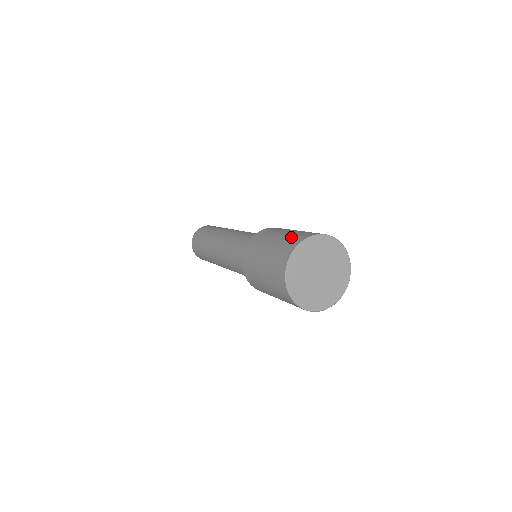
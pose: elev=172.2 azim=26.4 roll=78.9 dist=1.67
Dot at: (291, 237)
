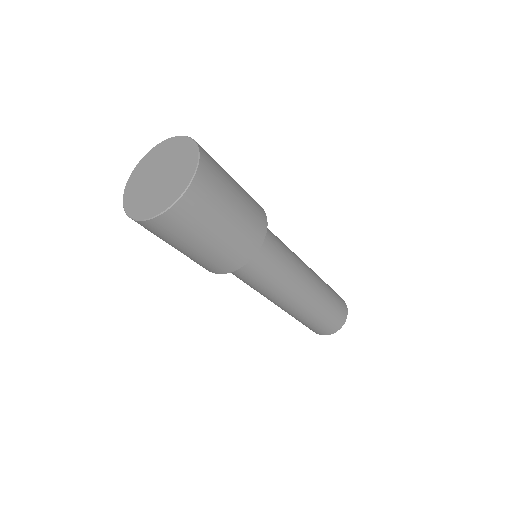
Dot at: occluded
